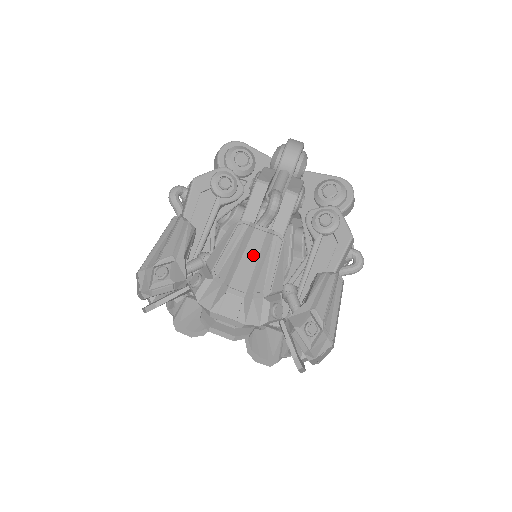
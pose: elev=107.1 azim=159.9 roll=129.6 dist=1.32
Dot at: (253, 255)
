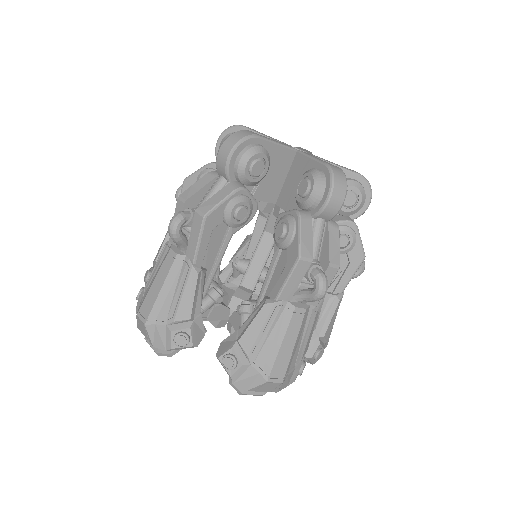
Dot at: (160, 282)
